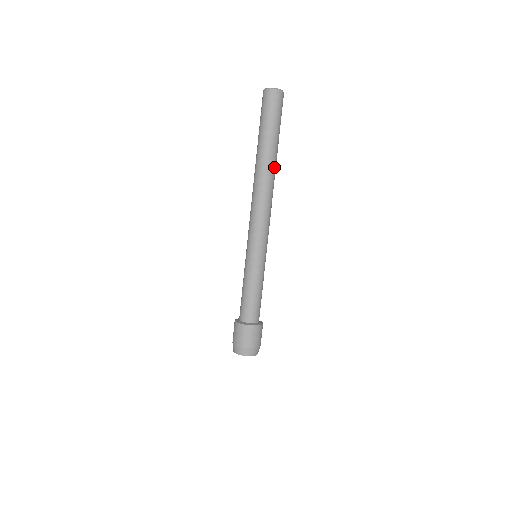
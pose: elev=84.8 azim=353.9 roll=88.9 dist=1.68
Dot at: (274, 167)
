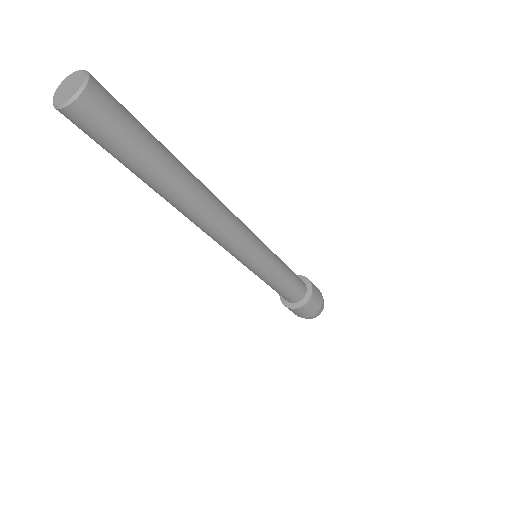
Dot at: (189, 190)
